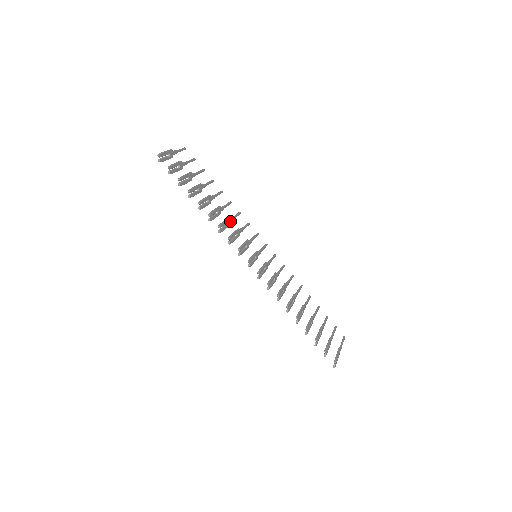
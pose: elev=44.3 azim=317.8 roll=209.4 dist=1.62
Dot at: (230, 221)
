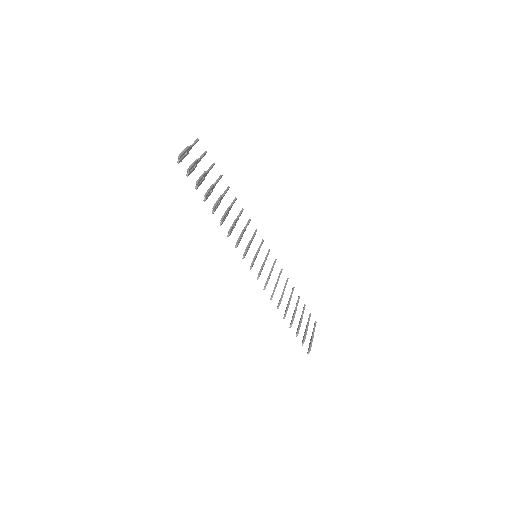
Dot at: (236, 221)
